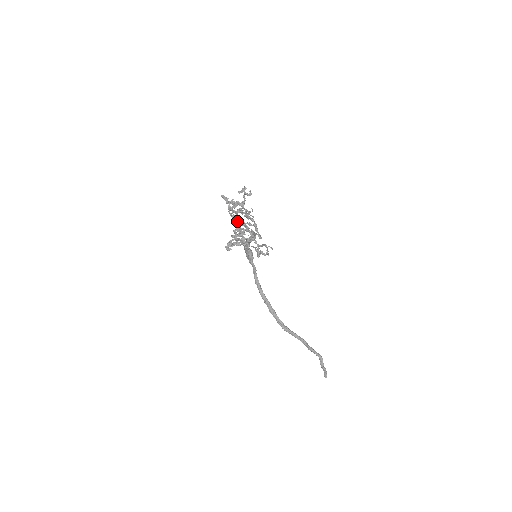
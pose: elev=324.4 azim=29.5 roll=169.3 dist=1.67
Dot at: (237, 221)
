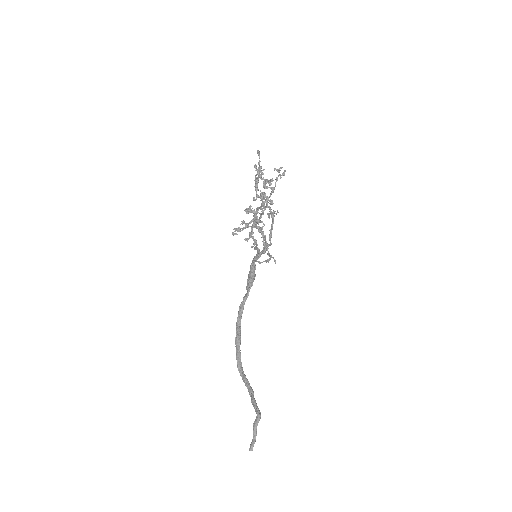
Dot at: occluded
